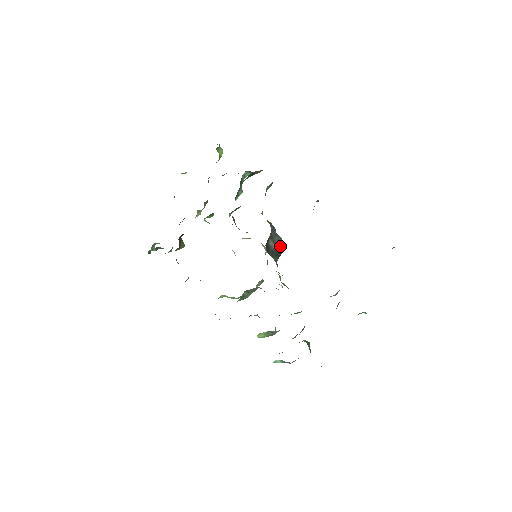
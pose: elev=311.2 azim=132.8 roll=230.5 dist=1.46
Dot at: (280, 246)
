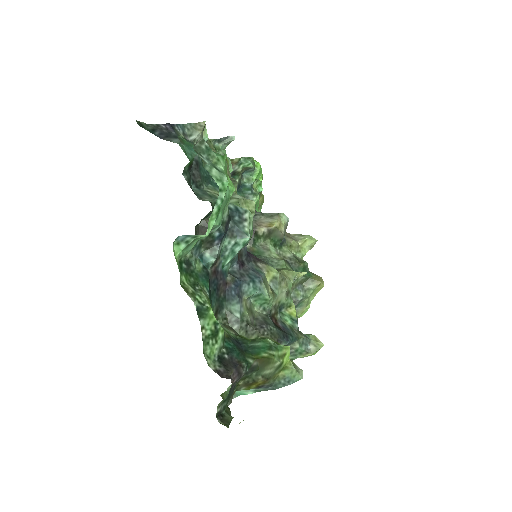
Dot at: occluded
